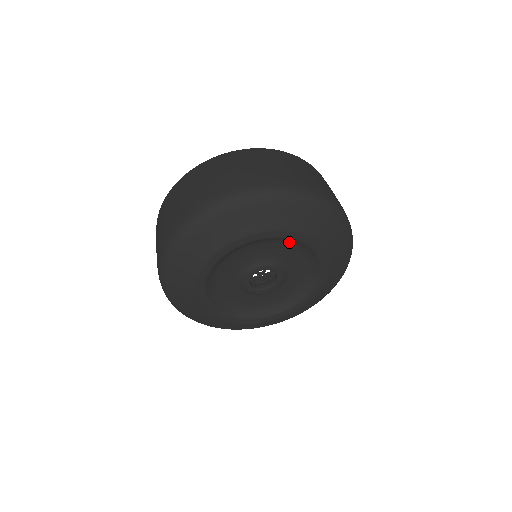
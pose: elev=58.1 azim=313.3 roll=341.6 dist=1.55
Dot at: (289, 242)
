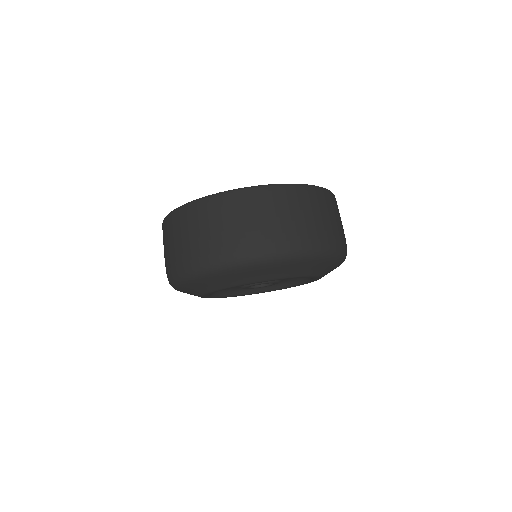
Dot at: occluded
